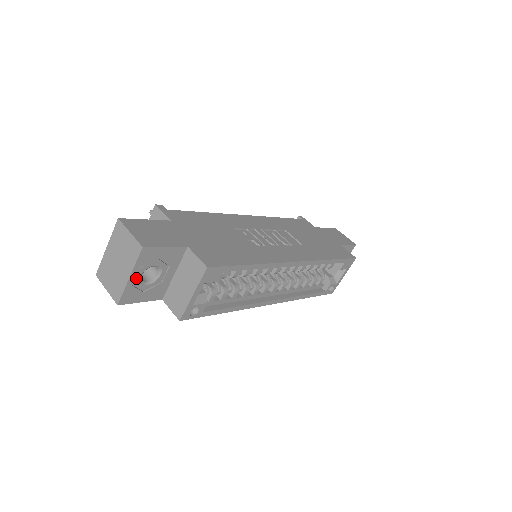
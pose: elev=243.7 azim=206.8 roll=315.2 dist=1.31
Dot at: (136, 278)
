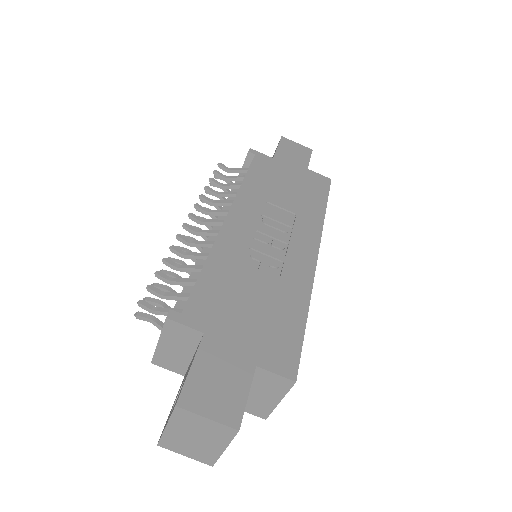
Dot at: occluded
